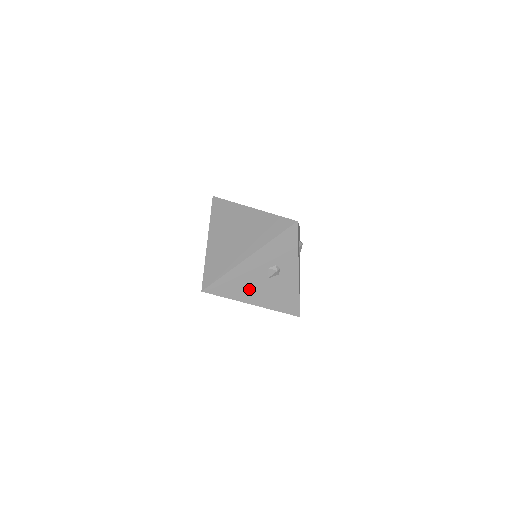
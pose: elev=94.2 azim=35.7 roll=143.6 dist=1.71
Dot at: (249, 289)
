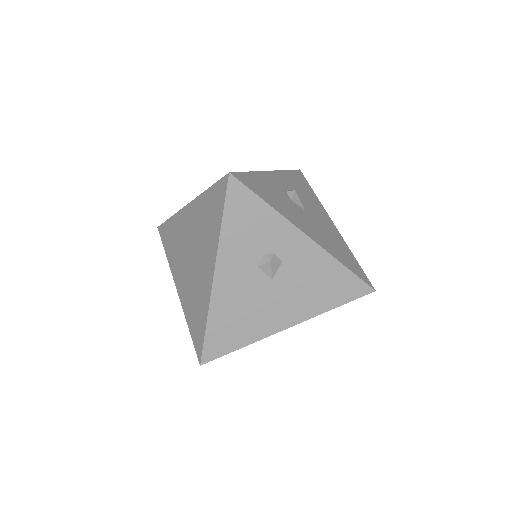
Dot at: (261, 313)
